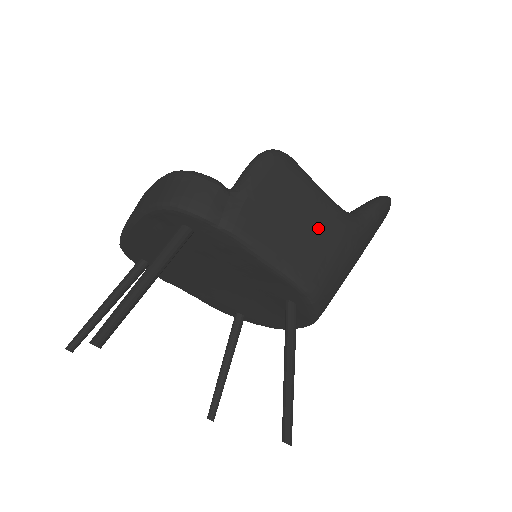
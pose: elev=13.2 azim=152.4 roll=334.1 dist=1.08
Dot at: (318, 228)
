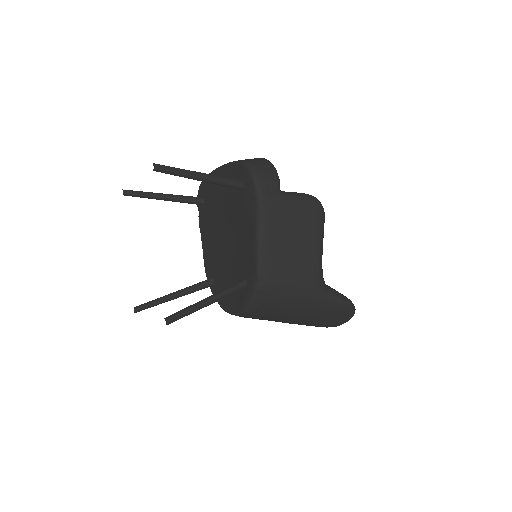
Dot at: (300, 259)
